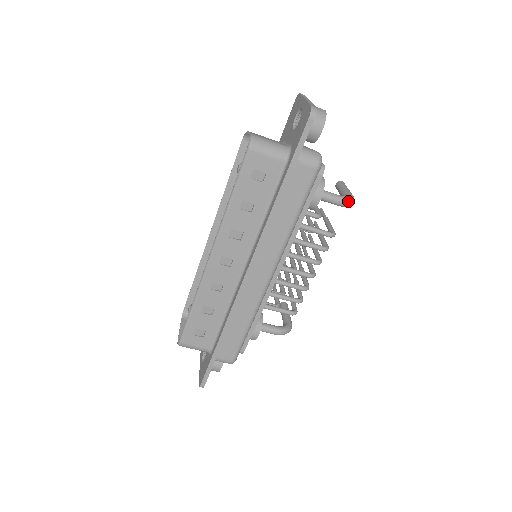
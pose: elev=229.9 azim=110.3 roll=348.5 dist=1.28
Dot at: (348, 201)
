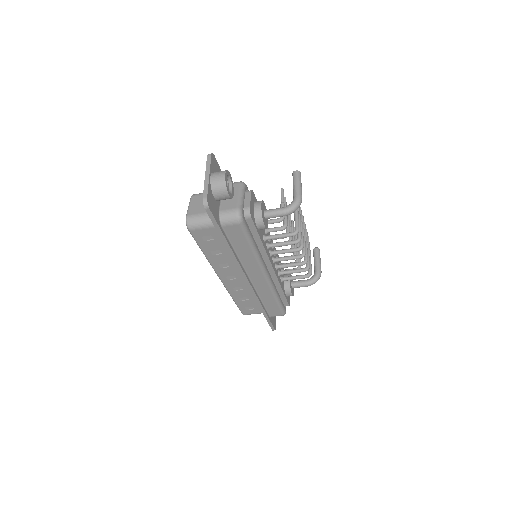
Dot at: (291, 210)
